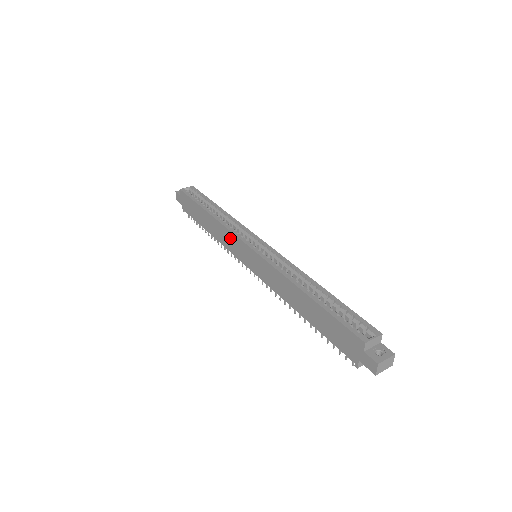
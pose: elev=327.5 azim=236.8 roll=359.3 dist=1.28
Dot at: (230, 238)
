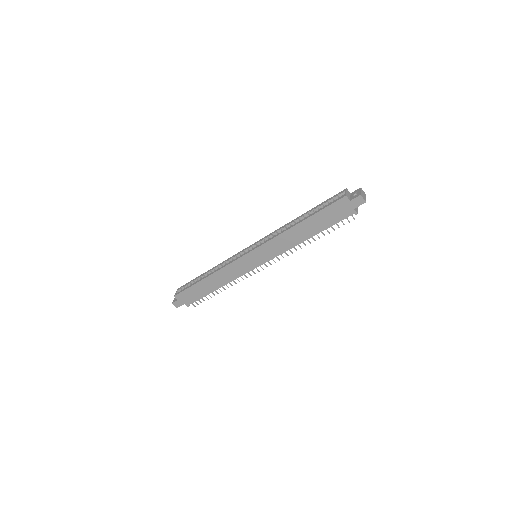
Dot at: (233, 268)
